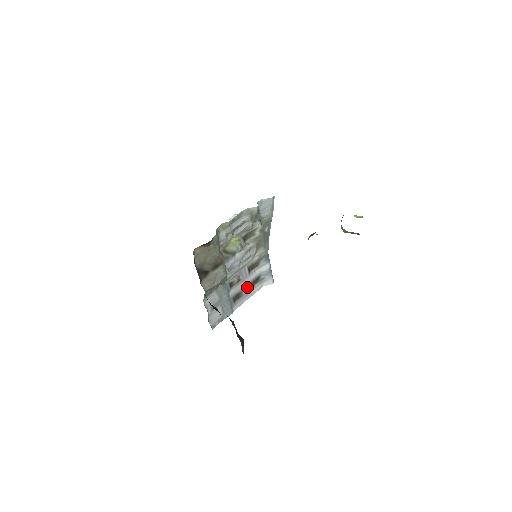
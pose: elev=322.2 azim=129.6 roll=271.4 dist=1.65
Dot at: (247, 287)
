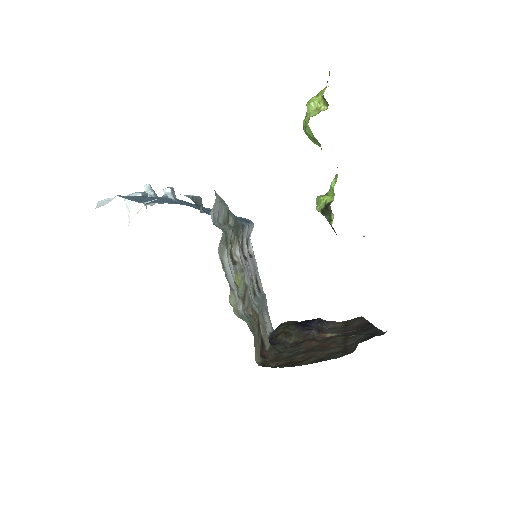
Dot at: (253, 266)
